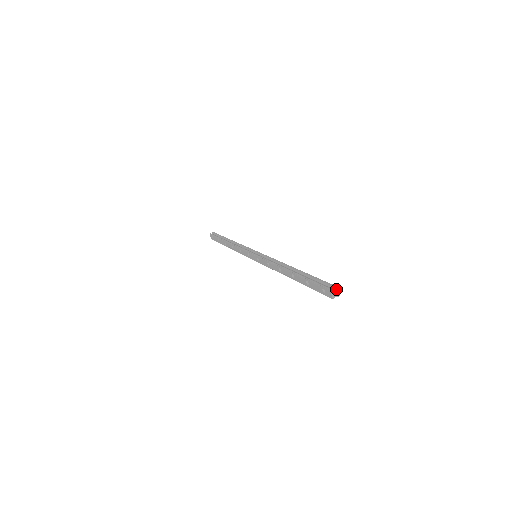
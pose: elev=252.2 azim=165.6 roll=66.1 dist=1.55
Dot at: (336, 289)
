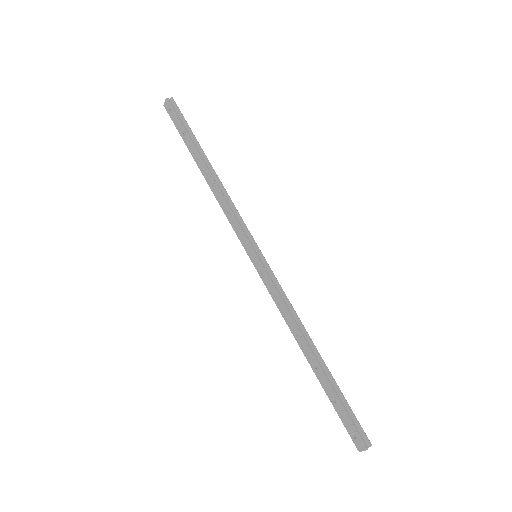
Dot at: occluded
